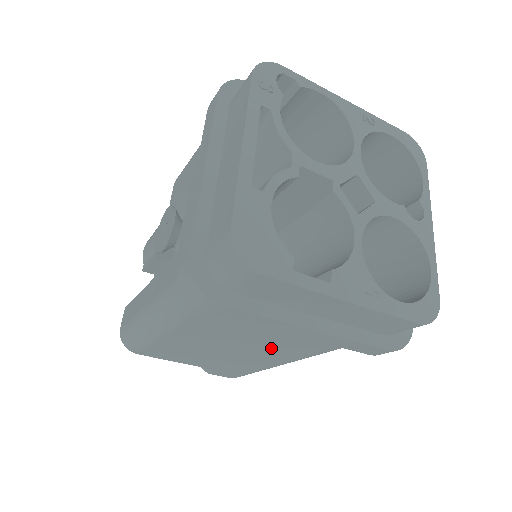
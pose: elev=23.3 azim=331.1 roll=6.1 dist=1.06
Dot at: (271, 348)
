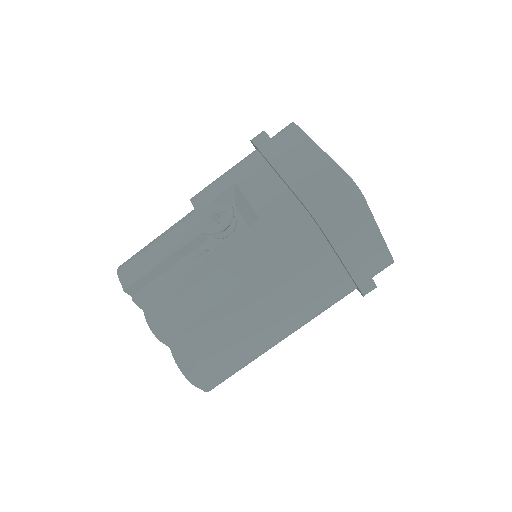
Dot at: (293, 309)
